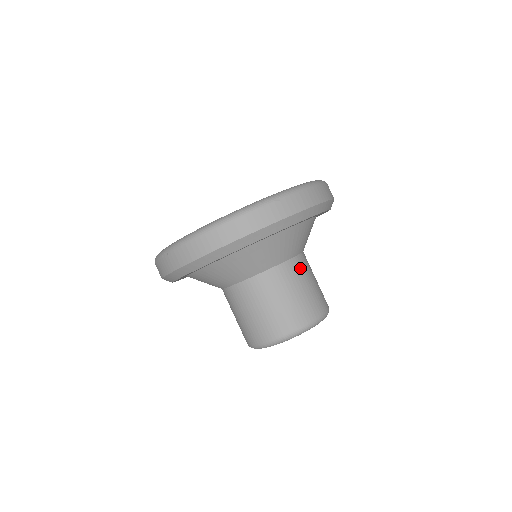
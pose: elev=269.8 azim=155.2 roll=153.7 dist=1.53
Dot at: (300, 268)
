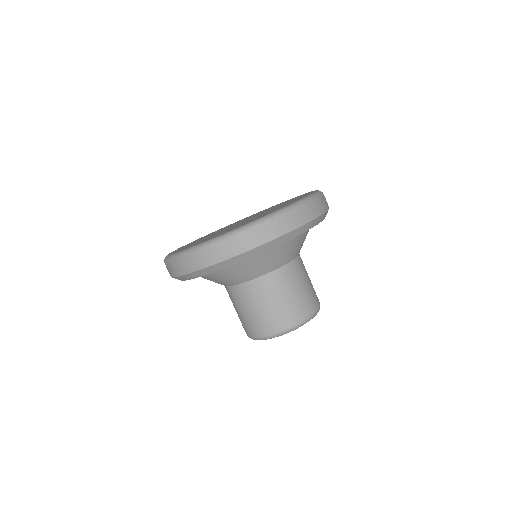
Dot at: (295, 272)
